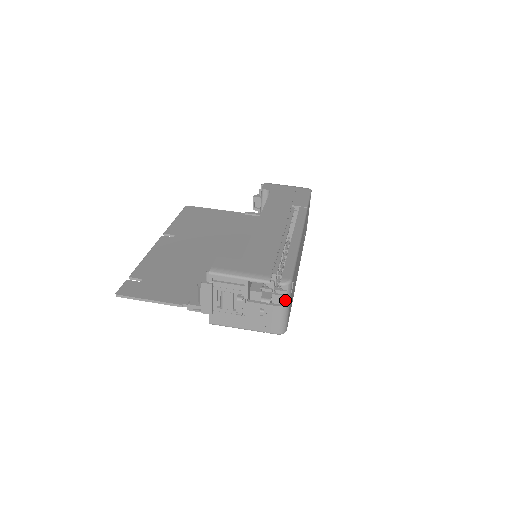
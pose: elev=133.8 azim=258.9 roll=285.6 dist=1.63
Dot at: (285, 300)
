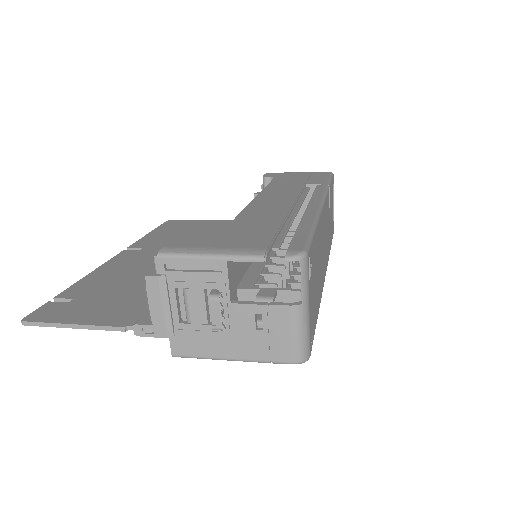
Dot at: occluded
